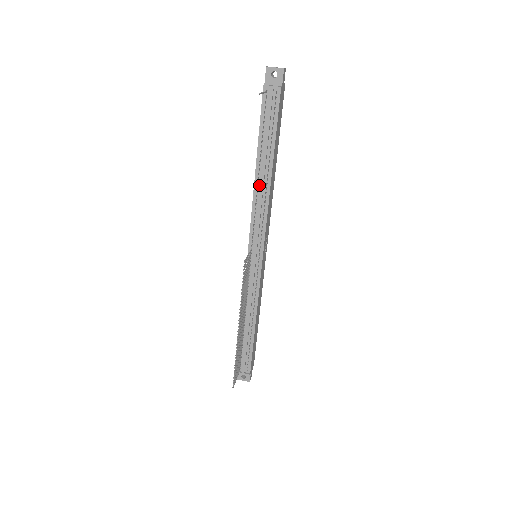
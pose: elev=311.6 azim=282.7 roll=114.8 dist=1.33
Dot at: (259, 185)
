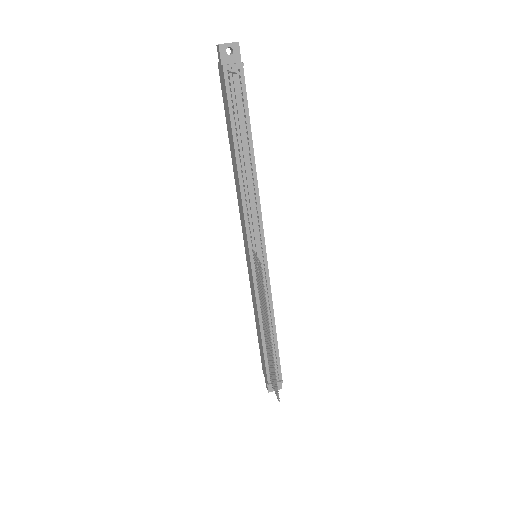
Dot at: (244, 178)
